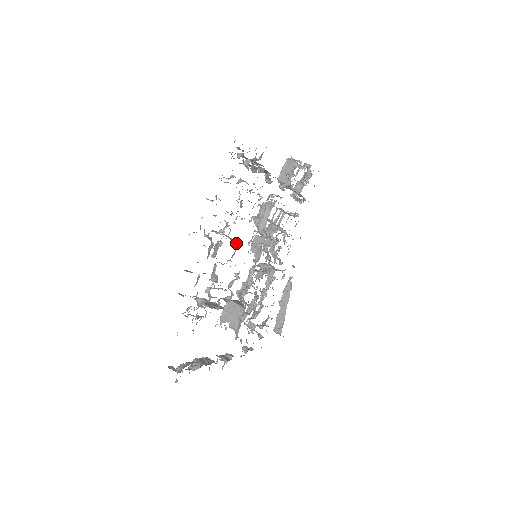
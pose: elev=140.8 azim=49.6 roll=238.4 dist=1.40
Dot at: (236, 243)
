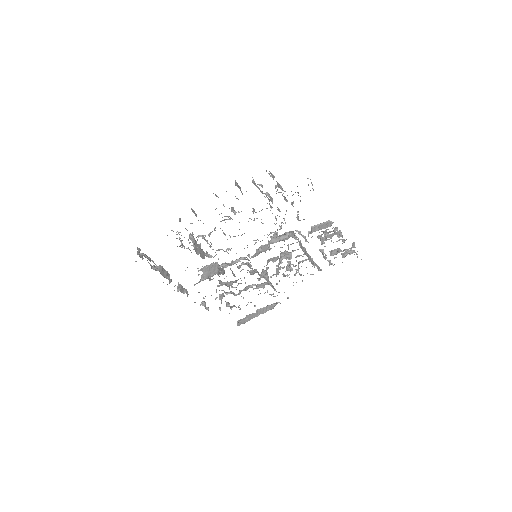
Dot at: occluded
